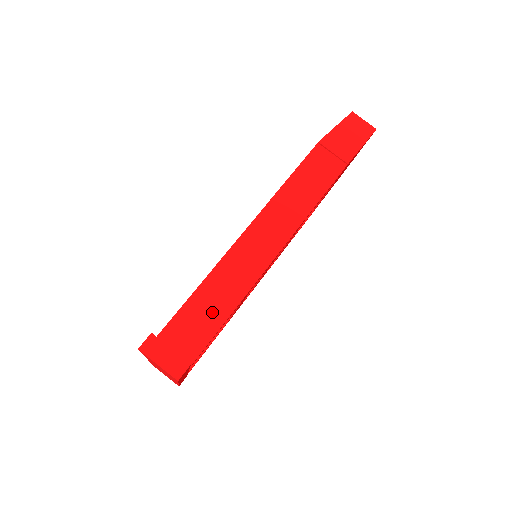
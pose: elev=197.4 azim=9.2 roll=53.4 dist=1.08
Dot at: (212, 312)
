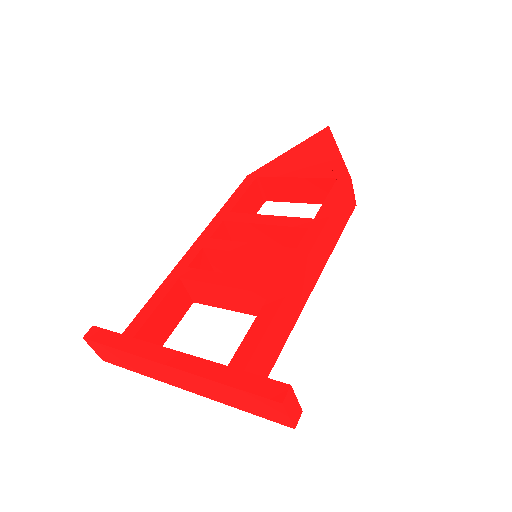
Dot at: (278, 340)
